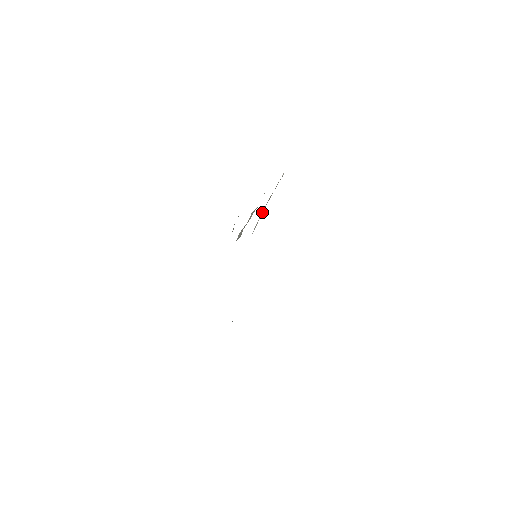
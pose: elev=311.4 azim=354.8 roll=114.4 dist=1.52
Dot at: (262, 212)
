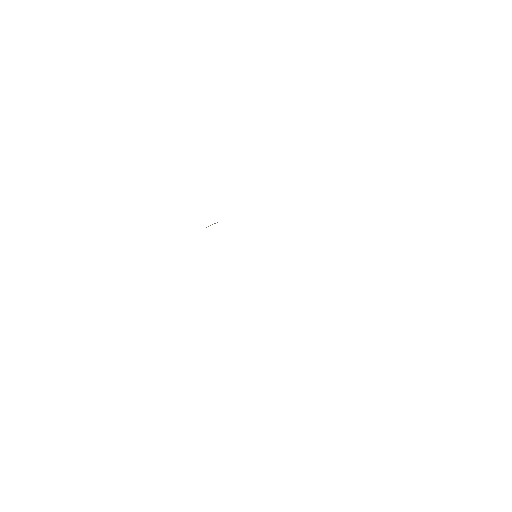
Dot at: occluded
